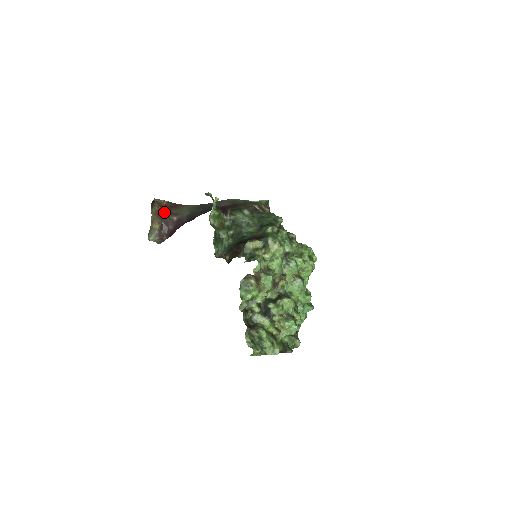
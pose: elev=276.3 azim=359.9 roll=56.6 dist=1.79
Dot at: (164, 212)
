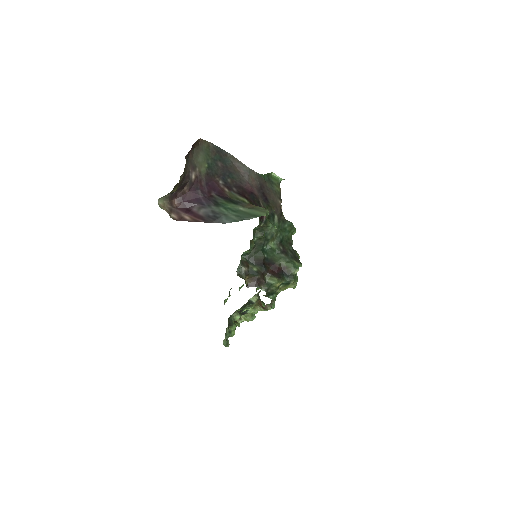
Dot at: (186, 167)
